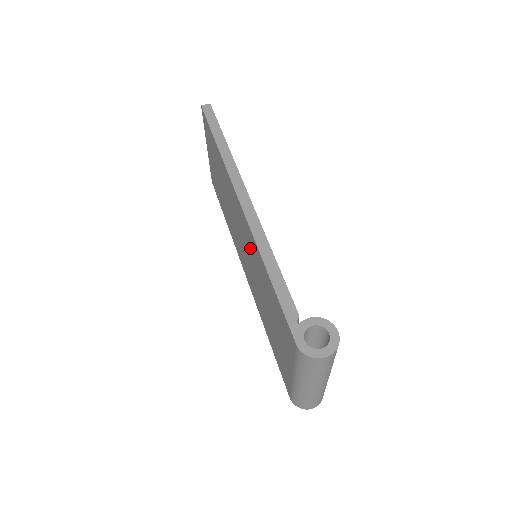
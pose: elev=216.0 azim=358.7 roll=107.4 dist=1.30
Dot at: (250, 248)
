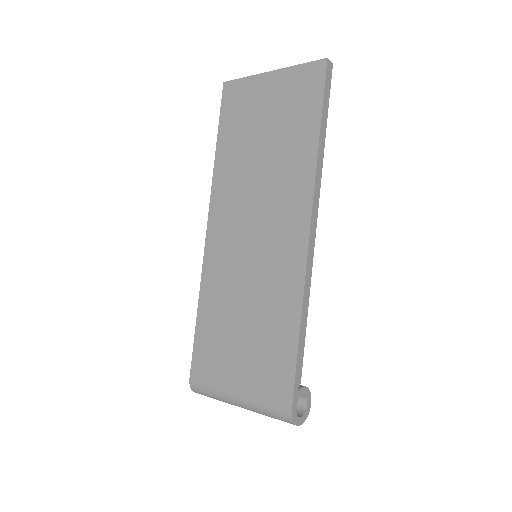
Dot at: (275, 267)
